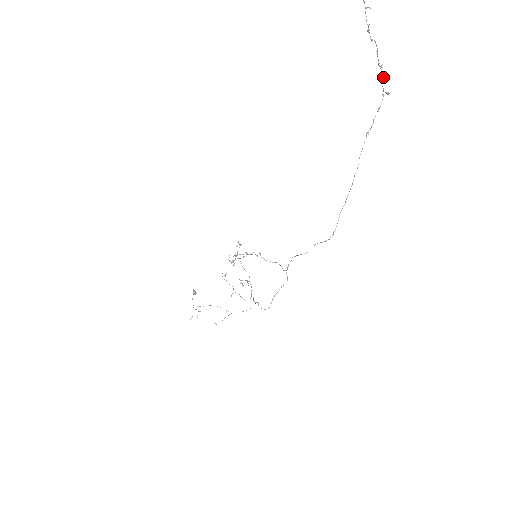
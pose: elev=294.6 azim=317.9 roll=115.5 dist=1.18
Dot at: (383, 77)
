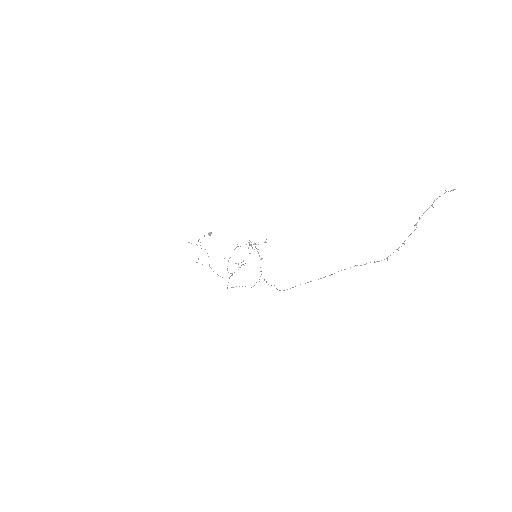
Dot at: occluded
